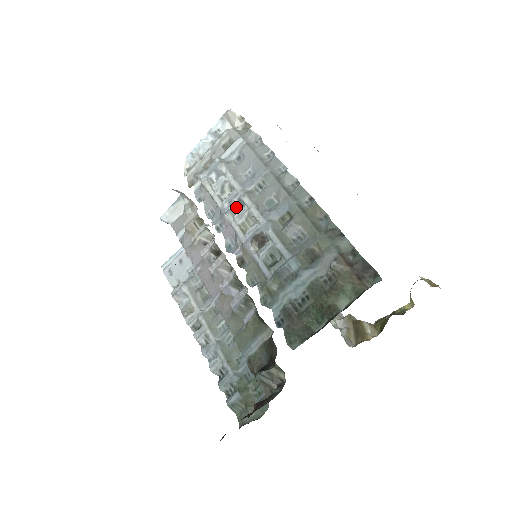
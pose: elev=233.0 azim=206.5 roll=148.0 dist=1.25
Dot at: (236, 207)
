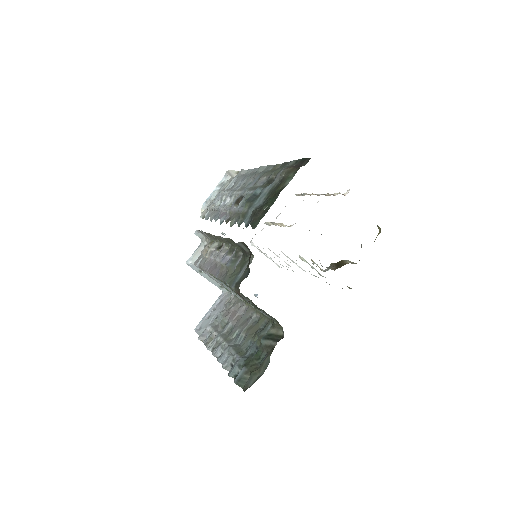
Dot at: occluded
